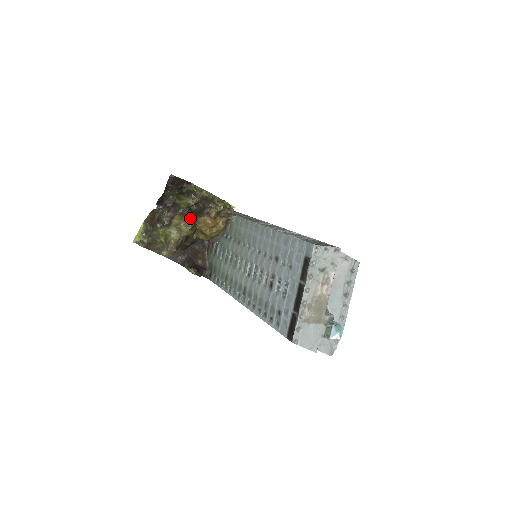
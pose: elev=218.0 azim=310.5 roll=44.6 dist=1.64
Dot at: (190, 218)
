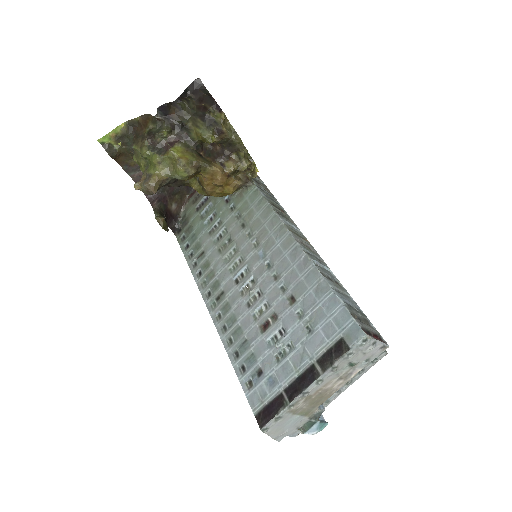
Dot at: (197, 160)
